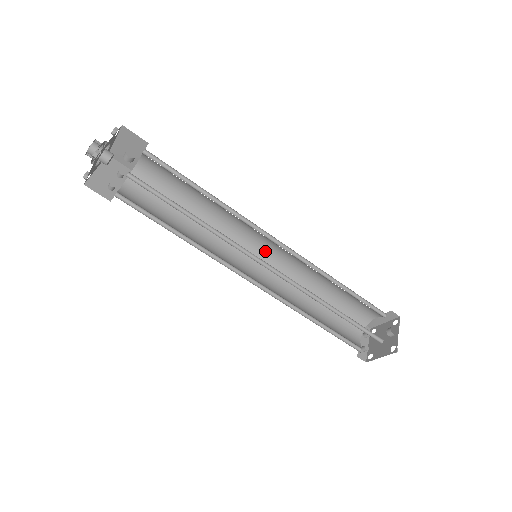
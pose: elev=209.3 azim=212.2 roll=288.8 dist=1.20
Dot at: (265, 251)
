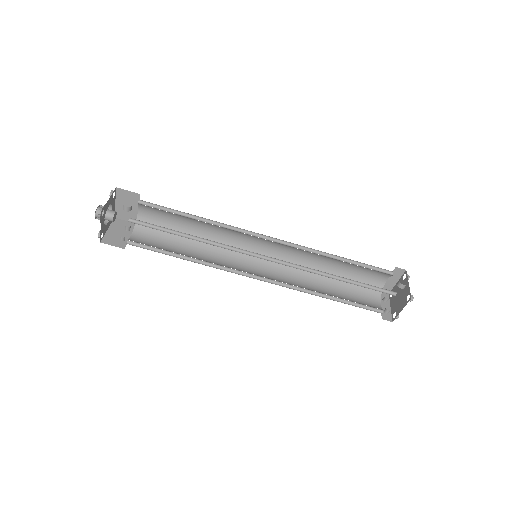
Dot at: (265, 252)
